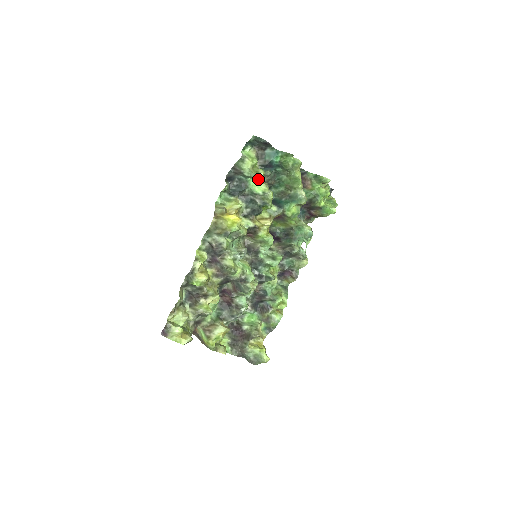
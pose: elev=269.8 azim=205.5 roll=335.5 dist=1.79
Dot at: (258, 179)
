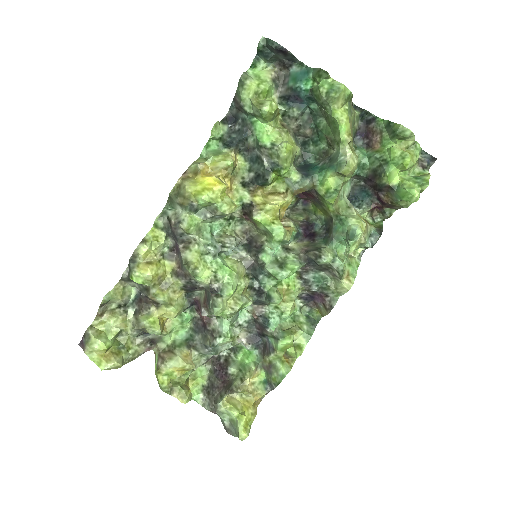
Dot at: (263, 118)
